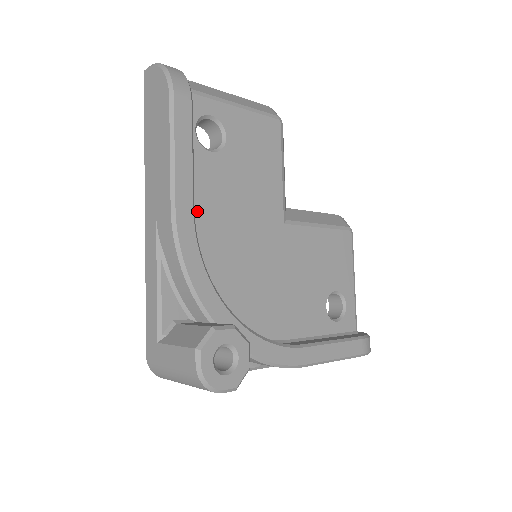
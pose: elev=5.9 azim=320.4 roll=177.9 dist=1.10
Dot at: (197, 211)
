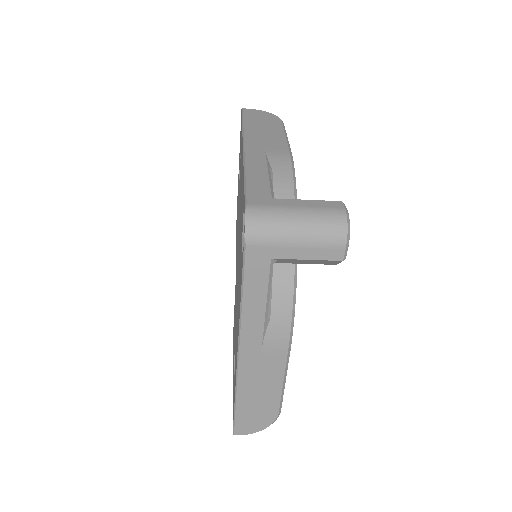
Dot at: occluded
